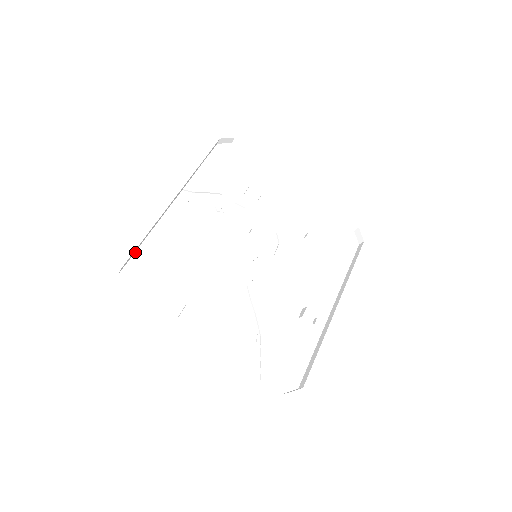
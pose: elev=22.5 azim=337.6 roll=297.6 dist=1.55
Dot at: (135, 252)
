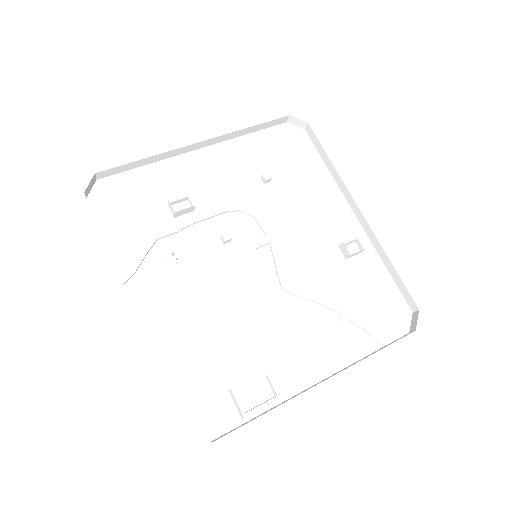
Dot at: occluded
